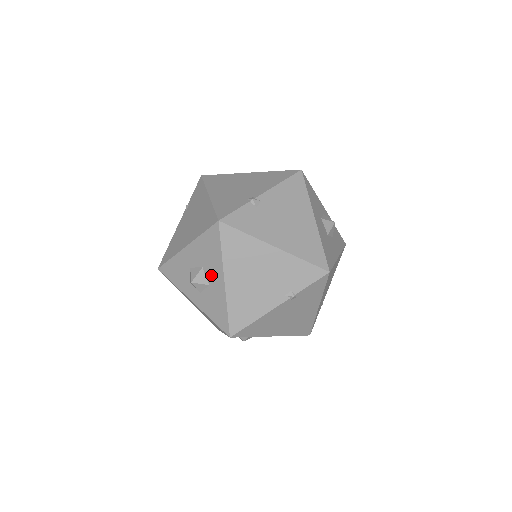
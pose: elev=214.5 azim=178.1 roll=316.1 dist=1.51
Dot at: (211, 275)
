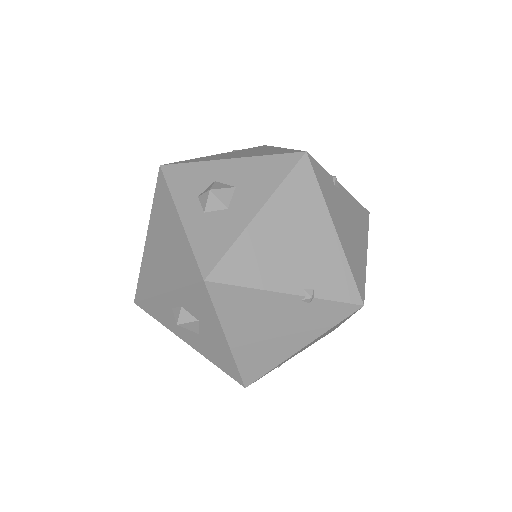
Dot at: (242, 199)
